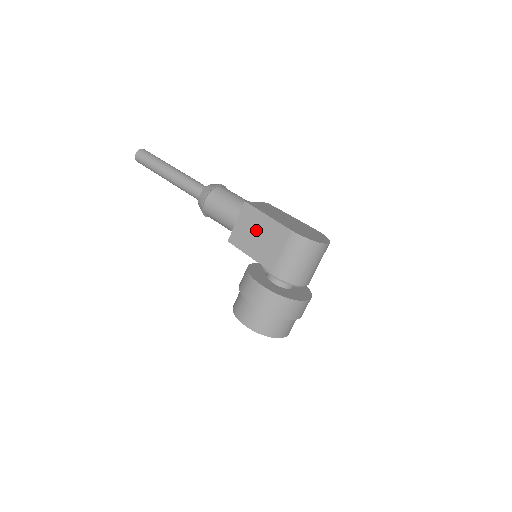
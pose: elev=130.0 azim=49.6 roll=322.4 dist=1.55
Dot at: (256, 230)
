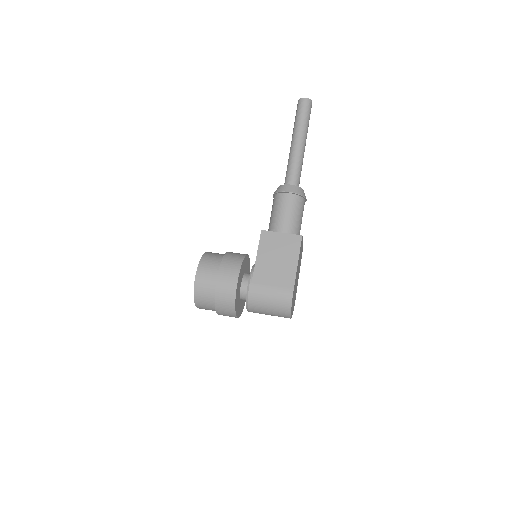
Dot at: (282, 255)
